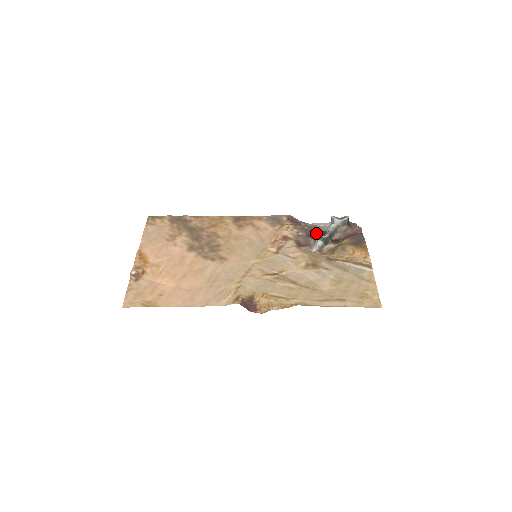
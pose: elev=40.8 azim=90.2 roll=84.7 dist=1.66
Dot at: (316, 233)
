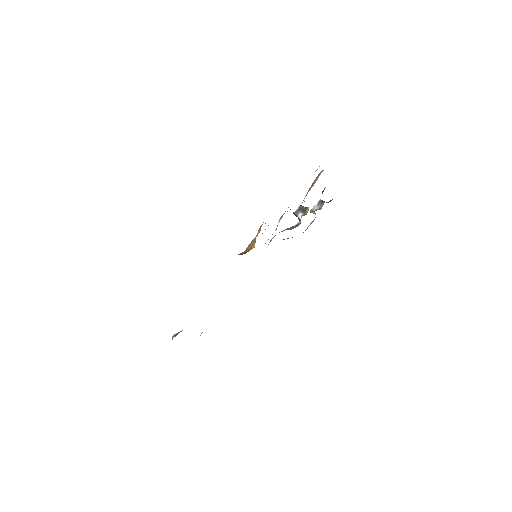
Dot at: occluded
